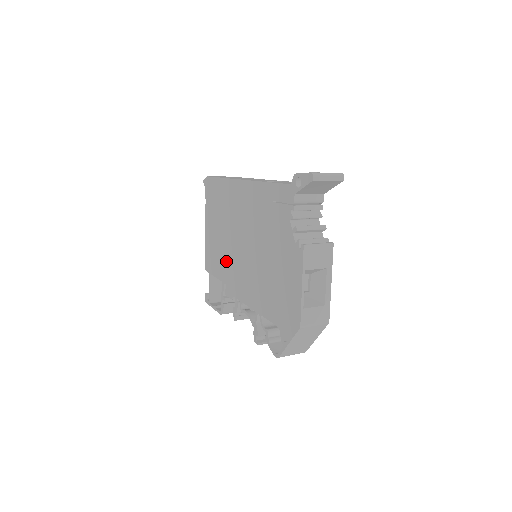
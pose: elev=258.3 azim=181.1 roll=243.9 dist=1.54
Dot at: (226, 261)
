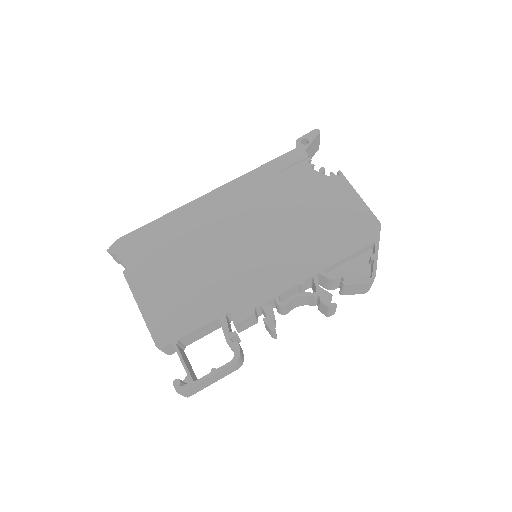
Dot at: (217, 285)
